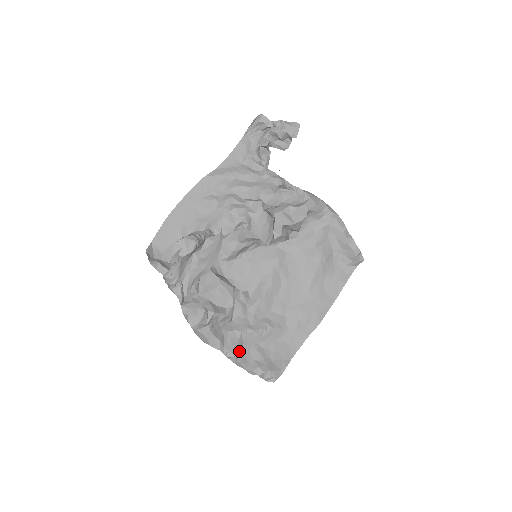
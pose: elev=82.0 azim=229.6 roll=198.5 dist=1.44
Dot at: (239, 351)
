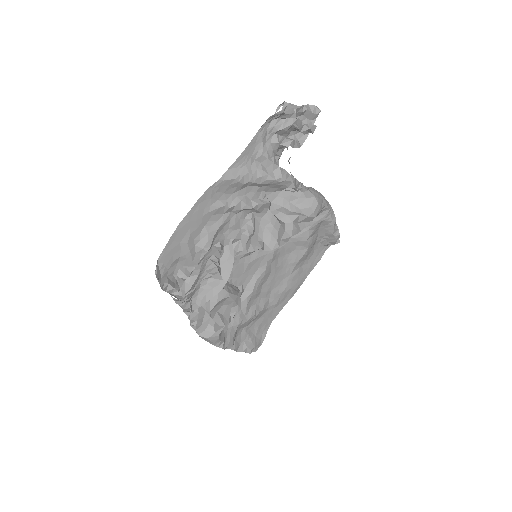
Dot at: (234, 340)
